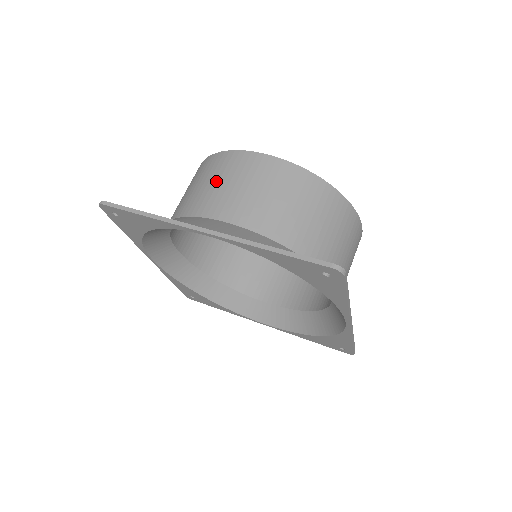
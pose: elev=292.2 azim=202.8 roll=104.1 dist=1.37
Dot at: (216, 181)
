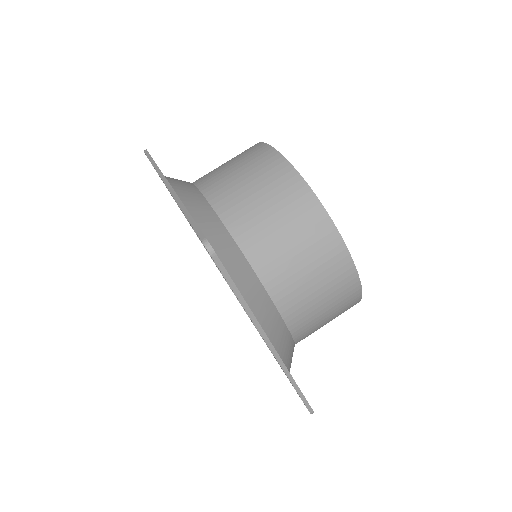
Dot at: (309, 269)
